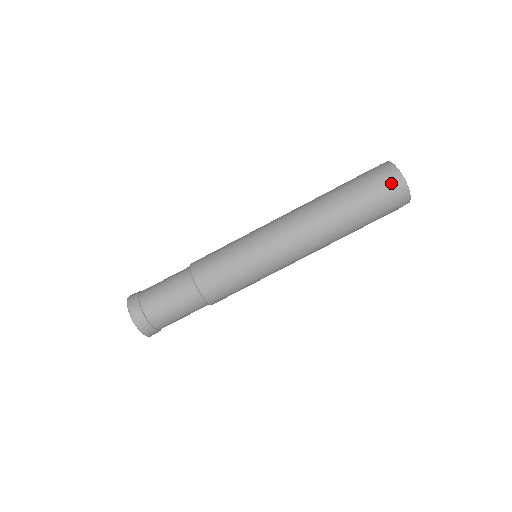
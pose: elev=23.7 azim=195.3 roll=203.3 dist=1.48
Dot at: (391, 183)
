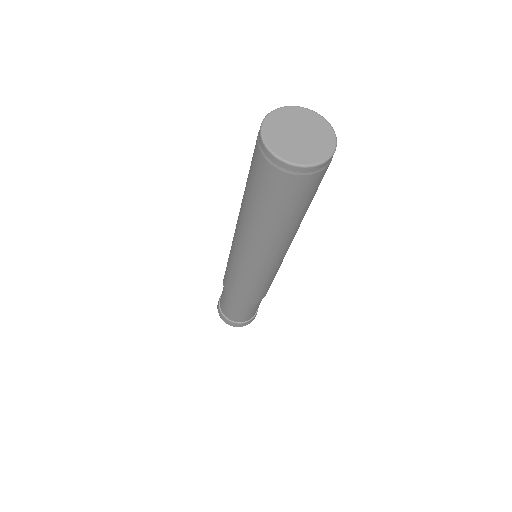
Dot at: (265, 166)
